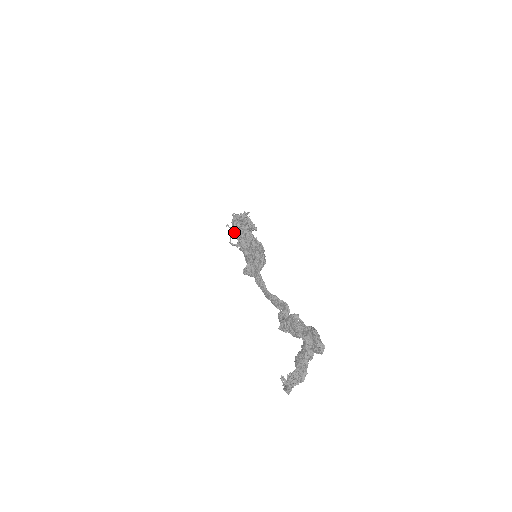
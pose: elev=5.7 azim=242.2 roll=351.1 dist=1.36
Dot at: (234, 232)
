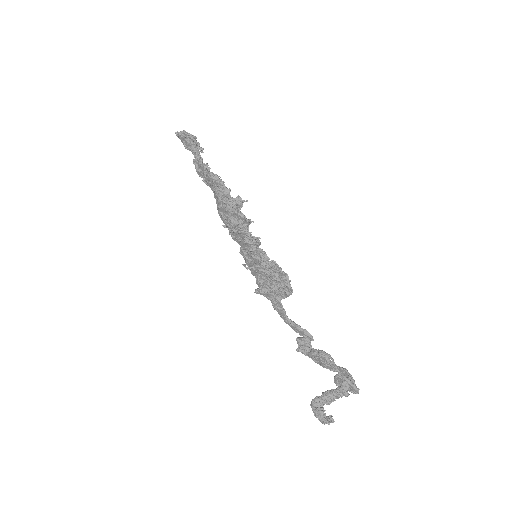
Dot at: (232, 232)
